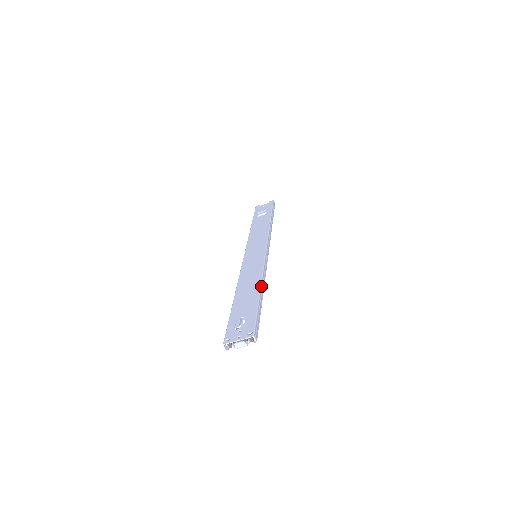
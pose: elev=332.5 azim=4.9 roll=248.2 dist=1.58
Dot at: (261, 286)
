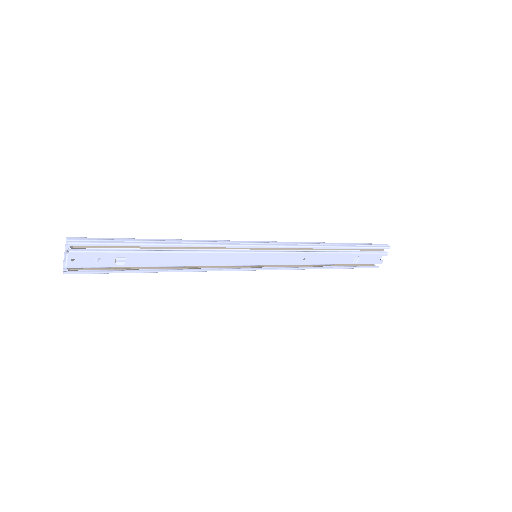
Dot at: (175, 239)
